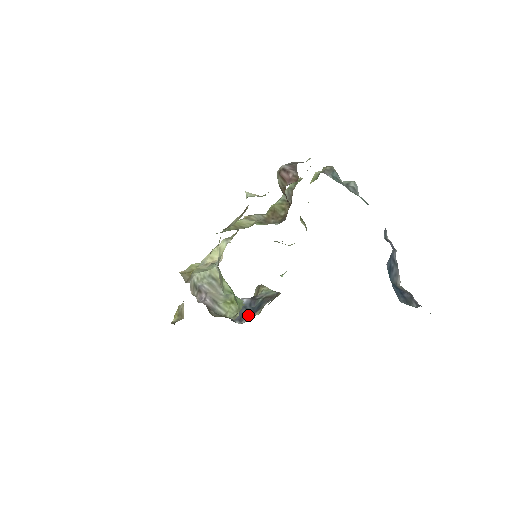
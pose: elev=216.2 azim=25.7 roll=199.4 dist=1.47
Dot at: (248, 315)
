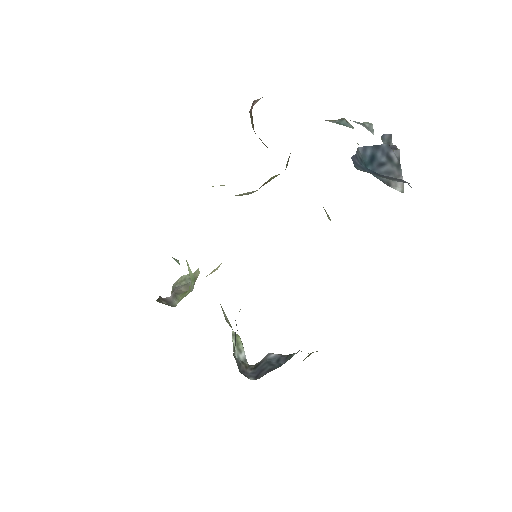
Dot at: (268, 371)
